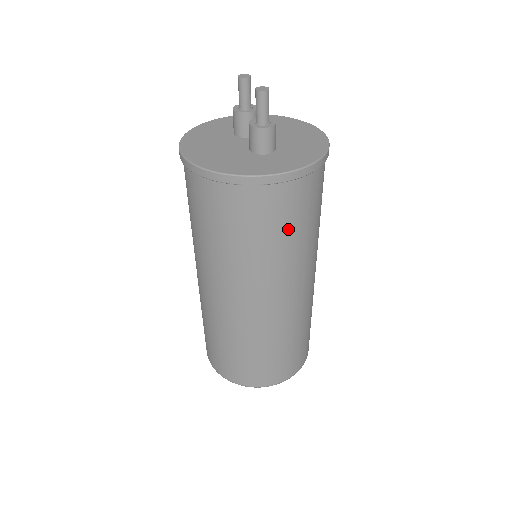
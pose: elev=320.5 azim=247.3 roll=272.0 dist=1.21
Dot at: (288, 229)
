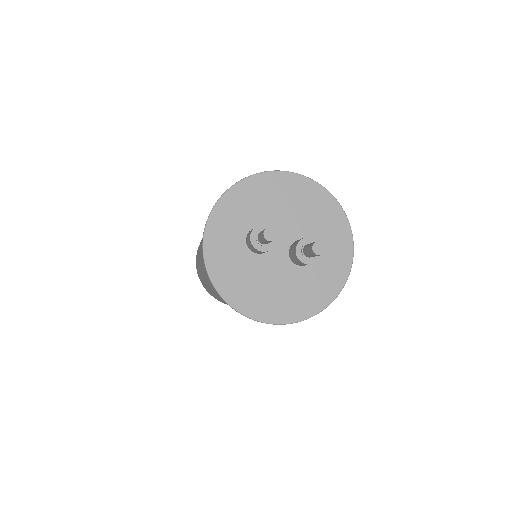
Dot at: occluded
